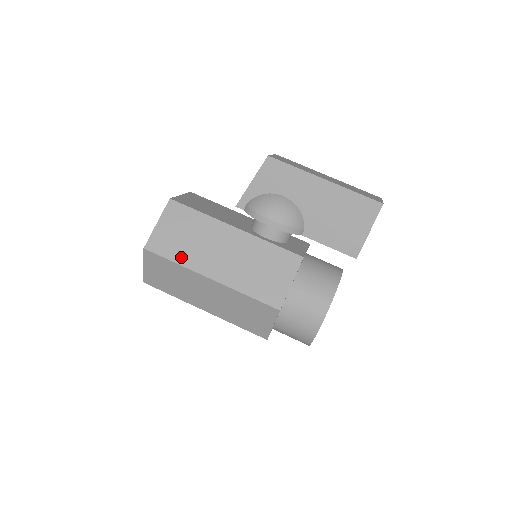
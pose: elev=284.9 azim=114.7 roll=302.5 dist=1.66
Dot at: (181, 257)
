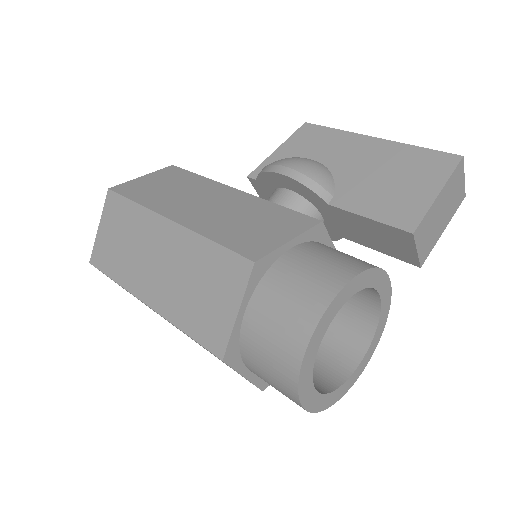
Dot at: (147, 199)
